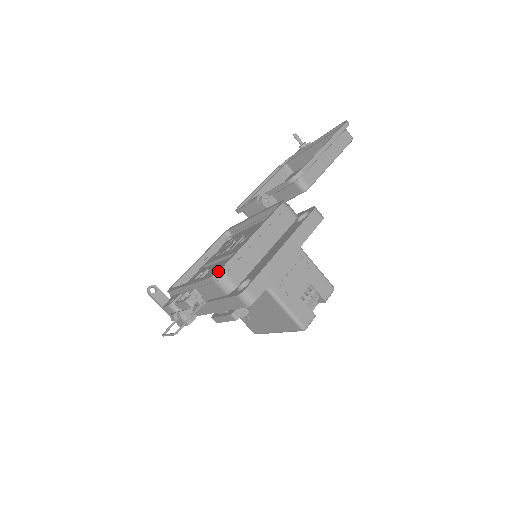
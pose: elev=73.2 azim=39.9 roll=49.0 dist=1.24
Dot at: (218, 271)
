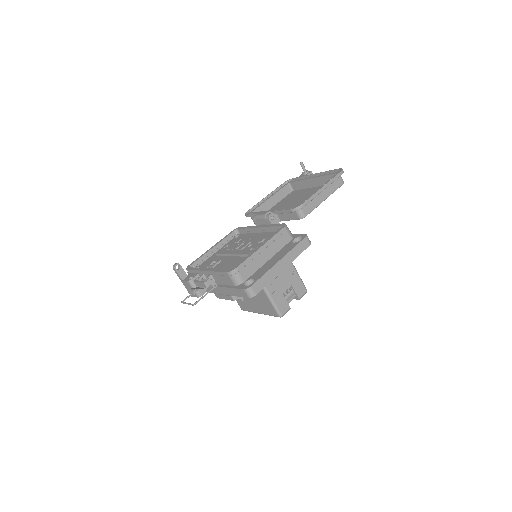
Dot at: (233, 269)
